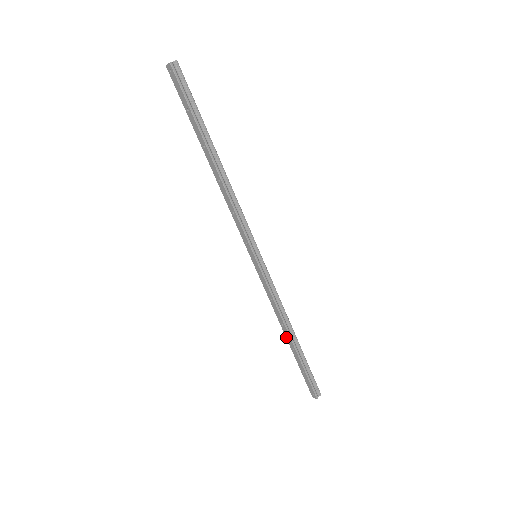
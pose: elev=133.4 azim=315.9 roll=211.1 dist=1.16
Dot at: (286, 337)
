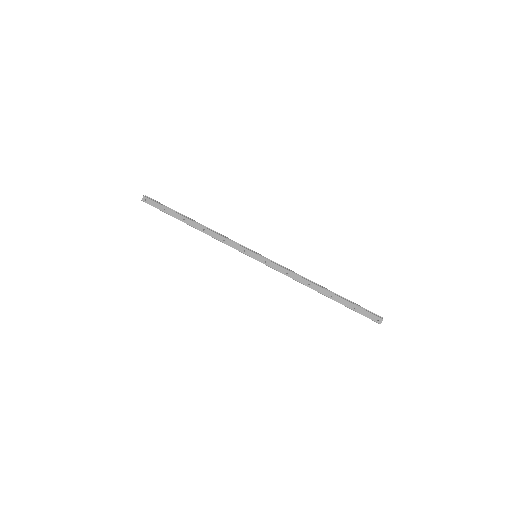
Dot at: (319, 292)
